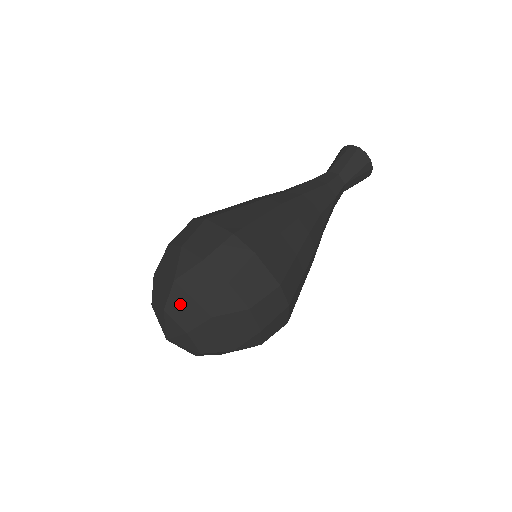
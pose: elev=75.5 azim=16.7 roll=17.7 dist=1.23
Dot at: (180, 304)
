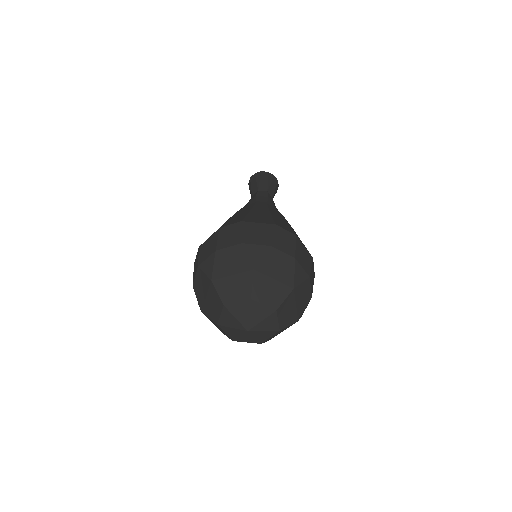
Dot at: (229, 288)
